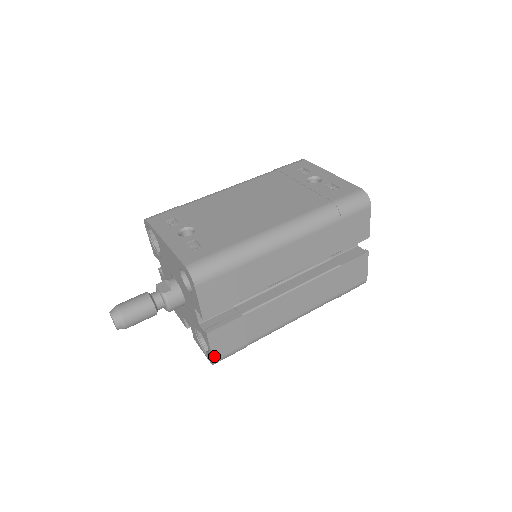
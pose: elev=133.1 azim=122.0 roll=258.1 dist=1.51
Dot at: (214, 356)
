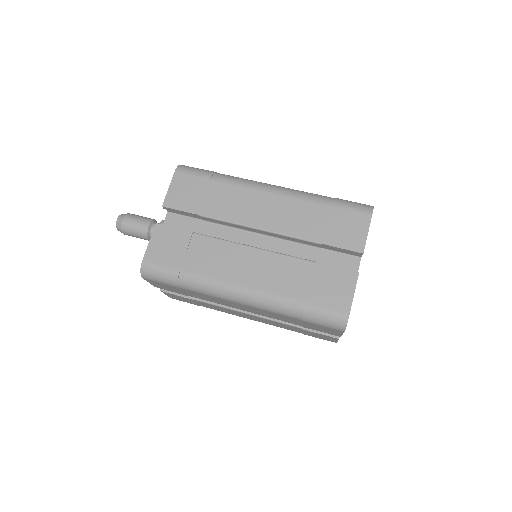
Dot at: (146, 255)
